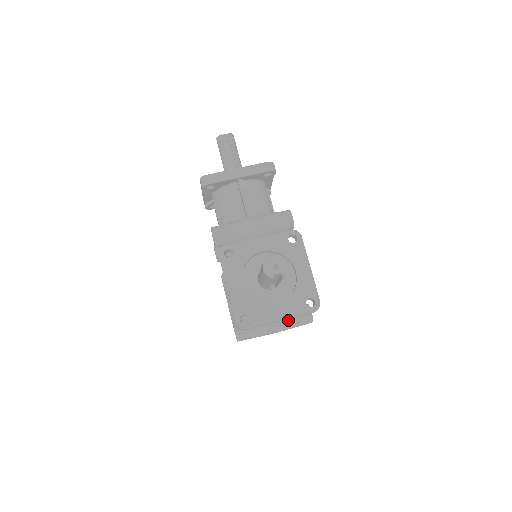
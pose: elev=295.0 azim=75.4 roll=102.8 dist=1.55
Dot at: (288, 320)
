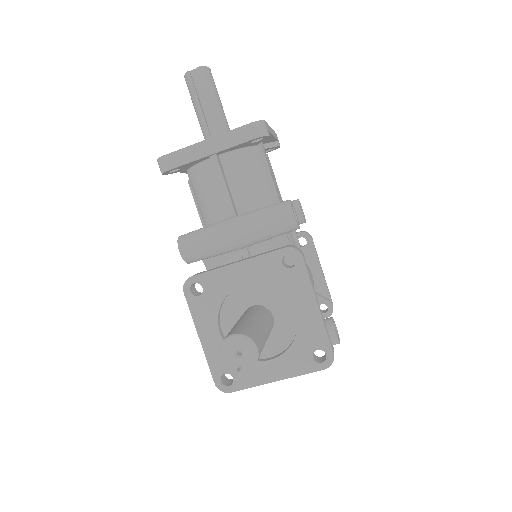
Dot at: occluded
